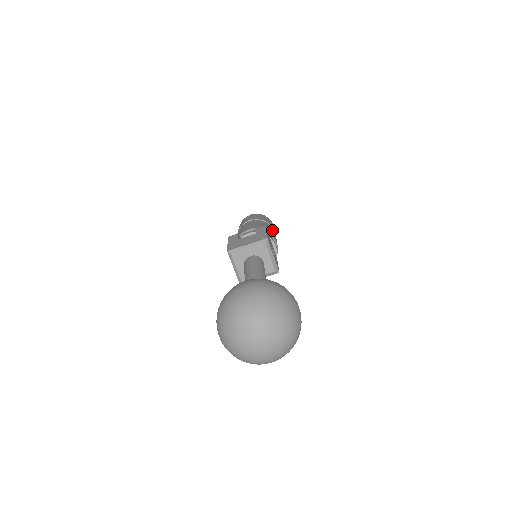
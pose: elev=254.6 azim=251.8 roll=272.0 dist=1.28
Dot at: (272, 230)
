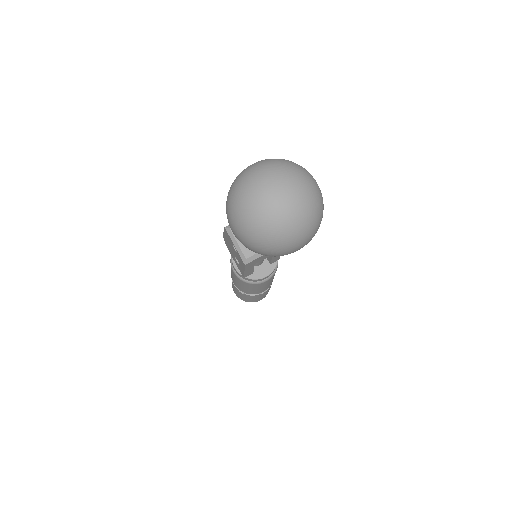
Dot at: occluded
